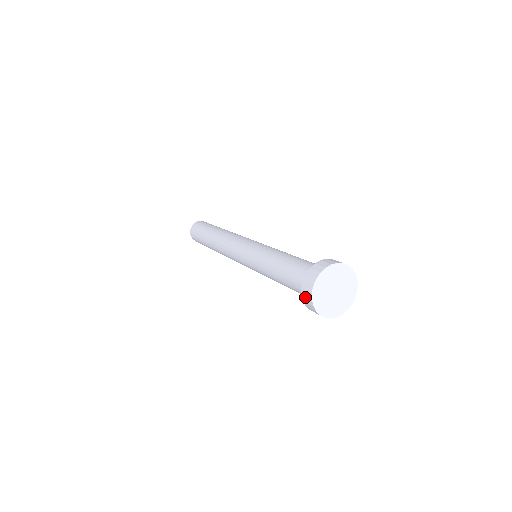
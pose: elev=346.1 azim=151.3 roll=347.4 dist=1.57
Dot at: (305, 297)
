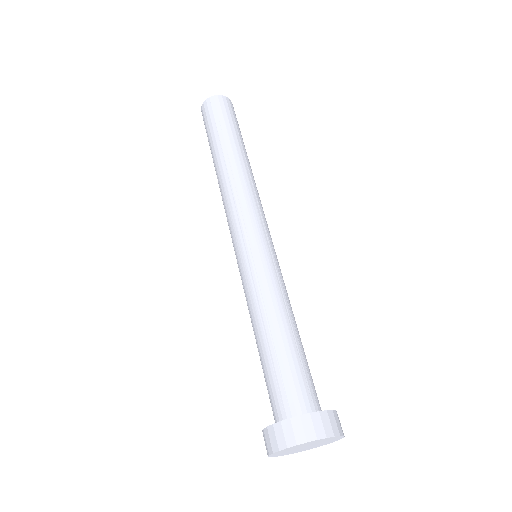
Dot at: occluded
